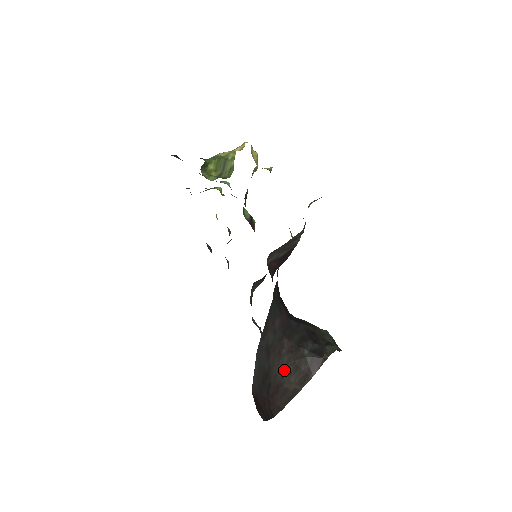
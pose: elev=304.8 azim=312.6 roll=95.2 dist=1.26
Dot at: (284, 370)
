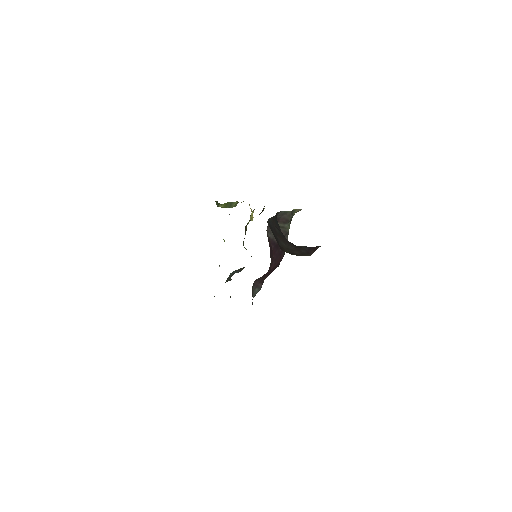
Dot at: (288, 247)
